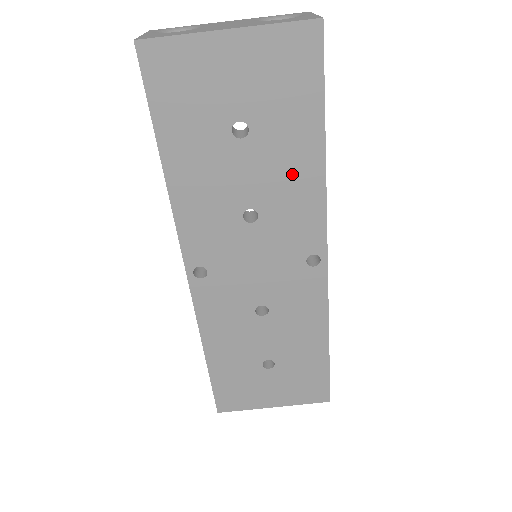
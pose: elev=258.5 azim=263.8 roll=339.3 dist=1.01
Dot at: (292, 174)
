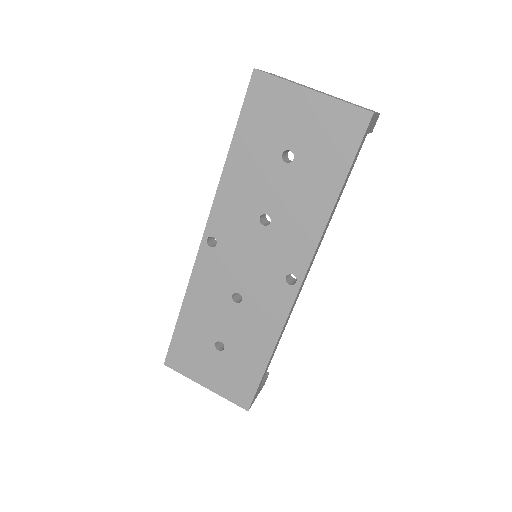
Dot at: (307, 205)
